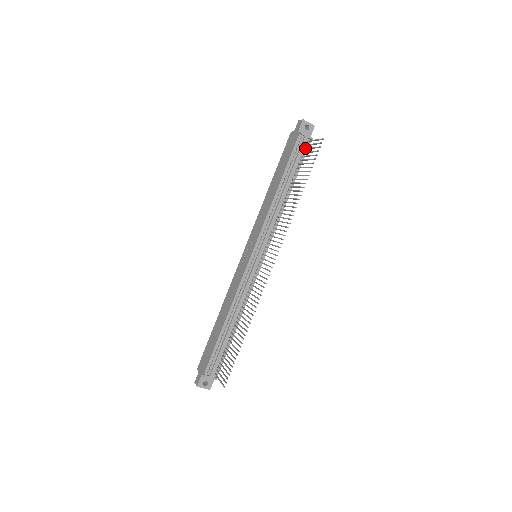
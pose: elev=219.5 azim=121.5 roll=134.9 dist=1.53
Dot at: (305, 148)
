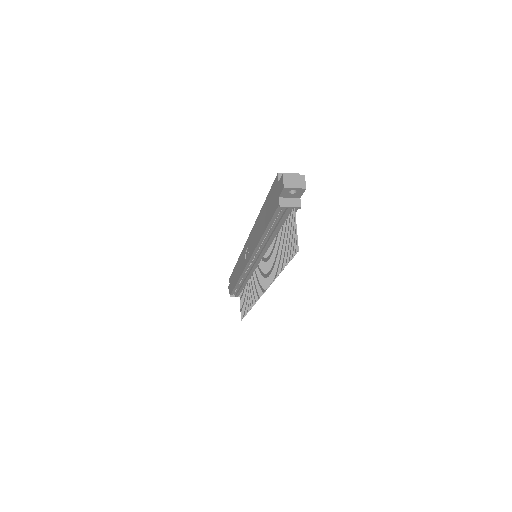
Dot at: (290, 215)
